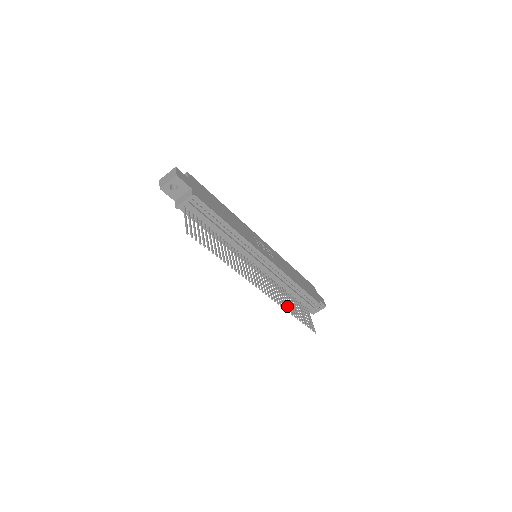
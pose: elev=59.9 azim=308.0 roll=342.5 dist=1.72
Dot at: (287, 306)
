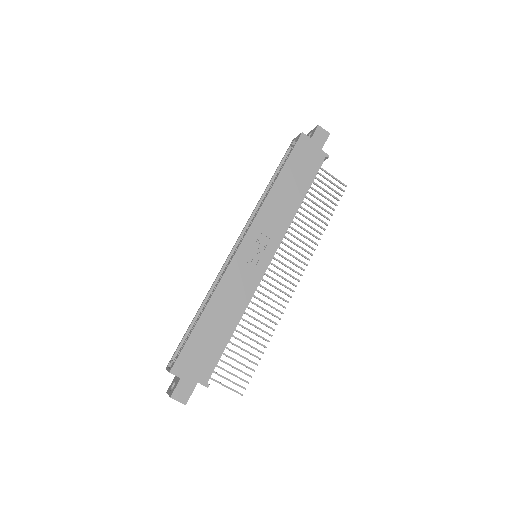
Dot at: occluded
